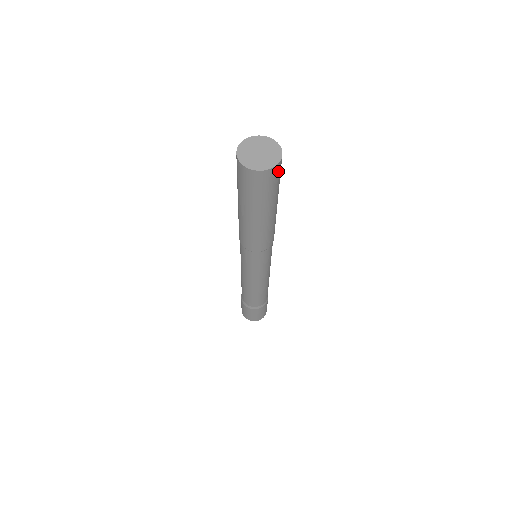
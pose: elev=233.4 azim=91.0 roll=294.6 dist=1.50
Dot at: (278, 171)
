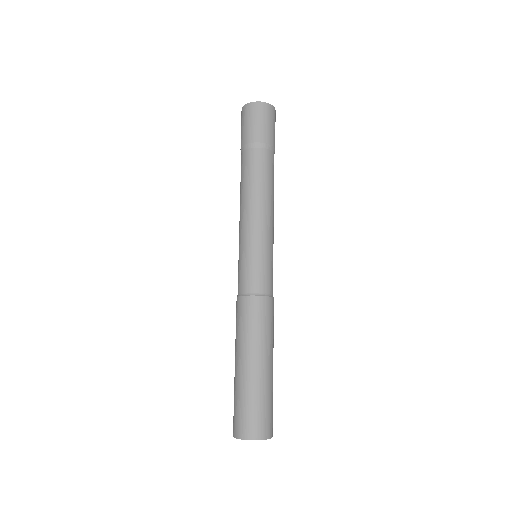
Dot at: occluded
